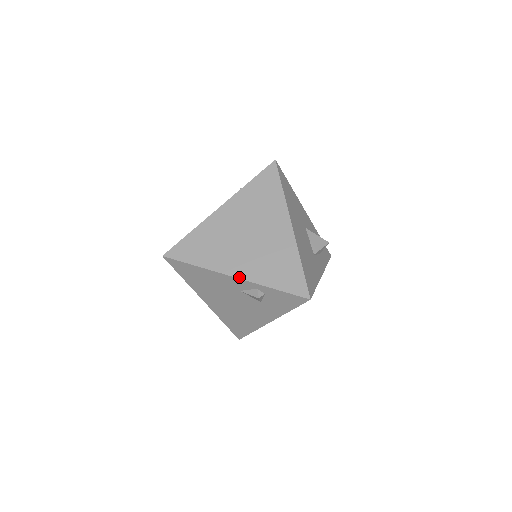
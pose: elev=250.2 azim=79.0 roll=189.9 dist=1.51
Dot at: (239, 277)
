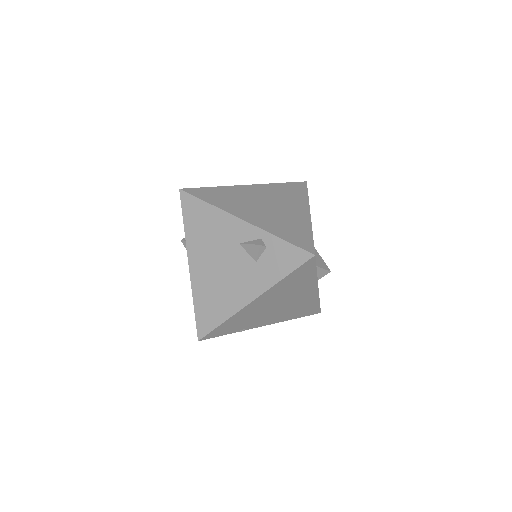
Dot at: (248, 221)
